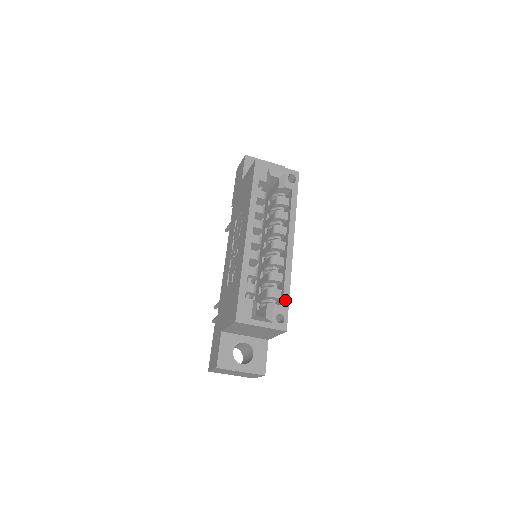
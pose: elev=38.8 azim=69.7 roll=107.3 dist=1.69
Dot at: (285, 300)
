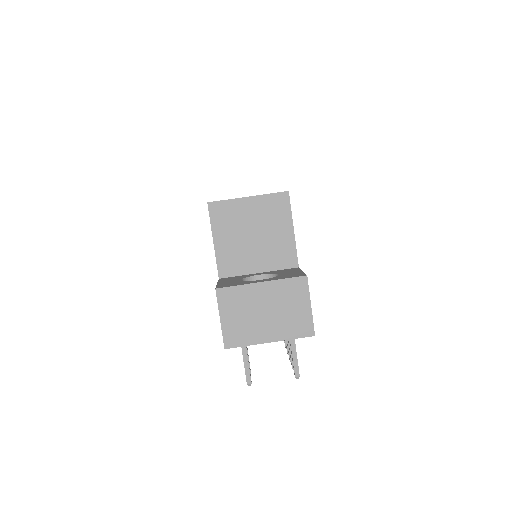
Dot at: occluded
